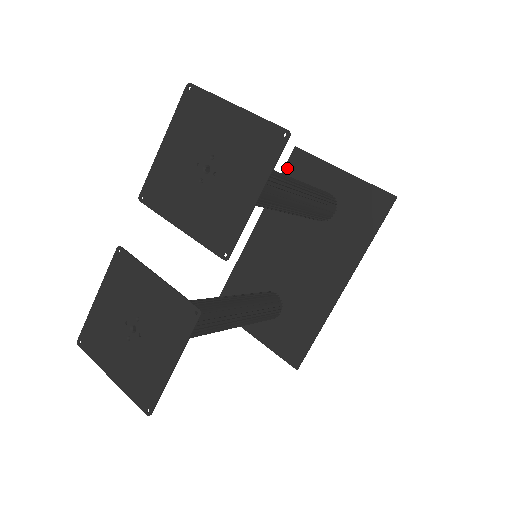
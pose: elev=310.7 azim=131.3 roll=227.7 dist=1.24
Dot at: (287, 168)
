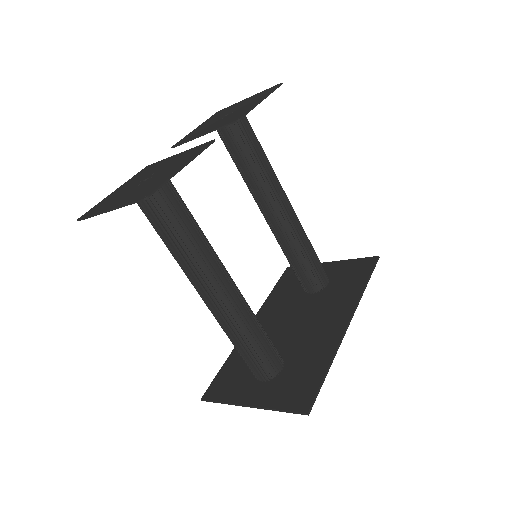
Dot at: (281, 279)
